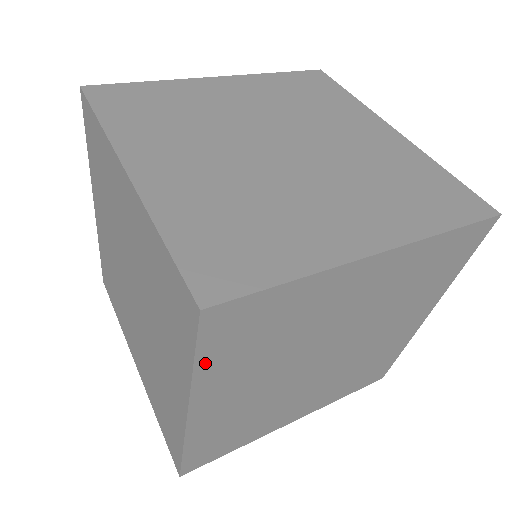
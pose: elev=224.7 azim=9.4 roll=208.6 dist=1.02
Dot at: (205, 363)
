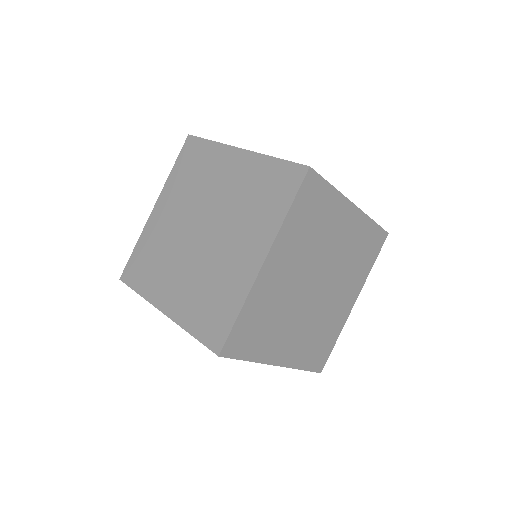
Dot at: (251, 356)
